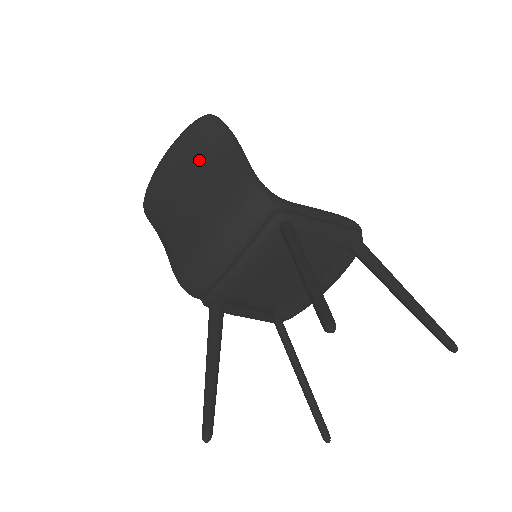
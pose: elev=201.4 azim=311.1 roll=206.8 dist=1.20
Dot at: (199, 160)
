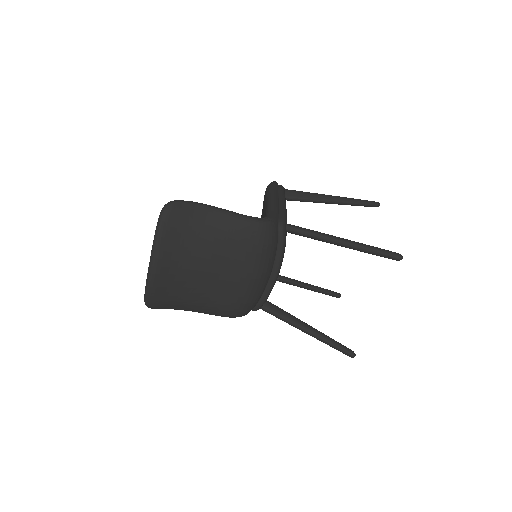
Dot at: (194, 241)
